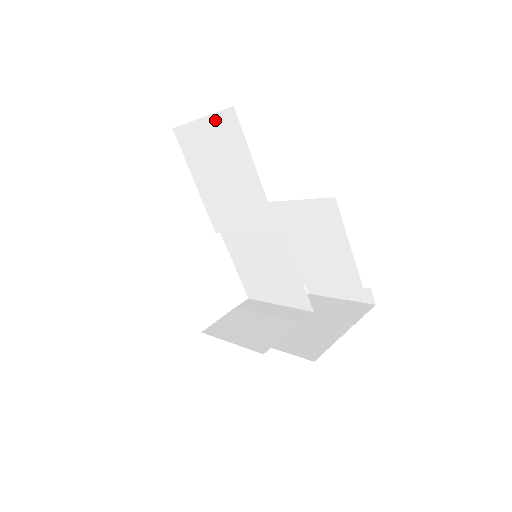
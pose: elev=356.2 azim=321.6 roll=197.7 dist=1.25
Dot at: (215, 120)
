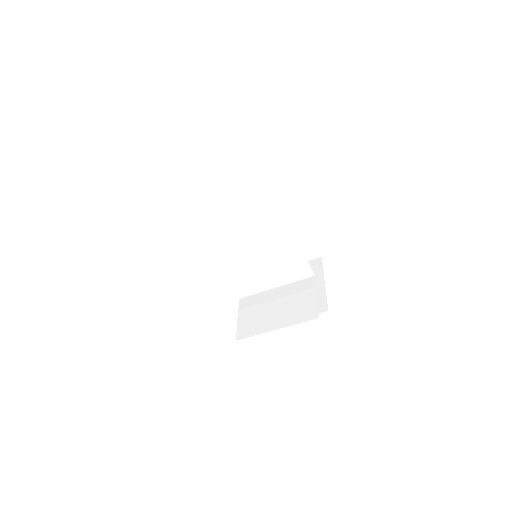
Dot at: (217, 154)
